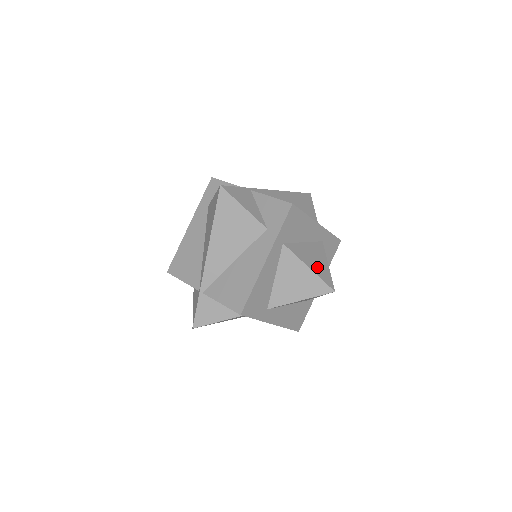
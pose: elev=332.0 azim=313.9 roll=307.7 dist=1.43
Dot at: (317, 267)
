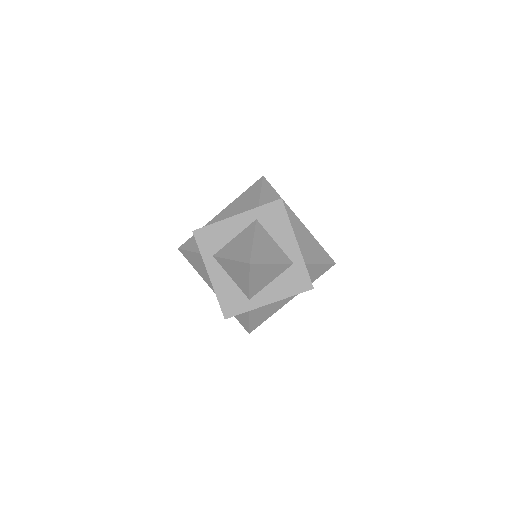
Dot at: (260, 249)
